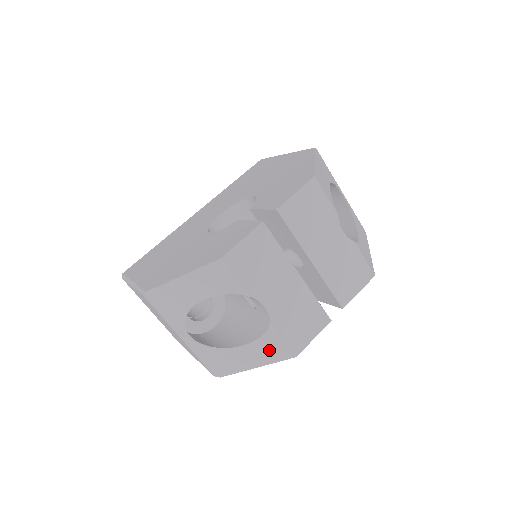
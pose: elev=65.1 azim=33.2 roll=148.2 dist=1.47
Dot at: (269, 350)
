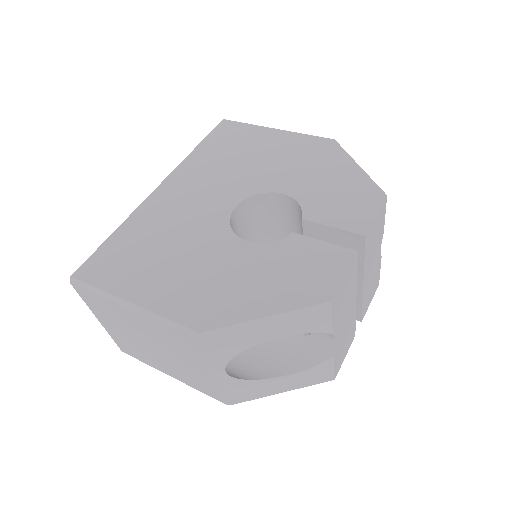
Dot at: (312, 377)
